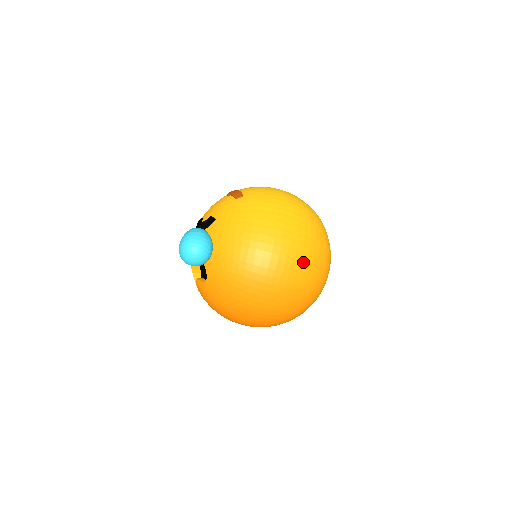
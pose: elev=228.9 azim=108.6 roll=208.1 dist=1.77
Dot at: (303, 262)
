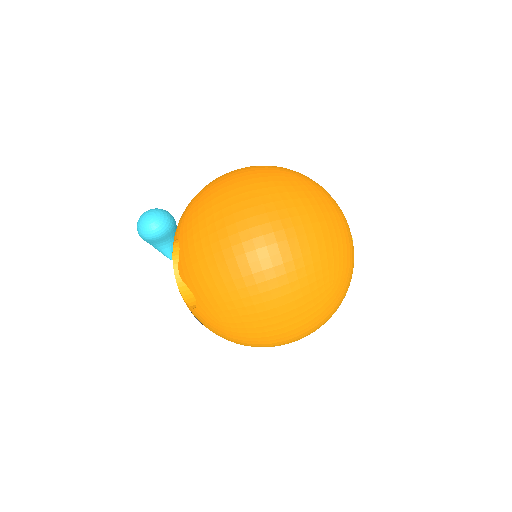
Dot at: occluded
